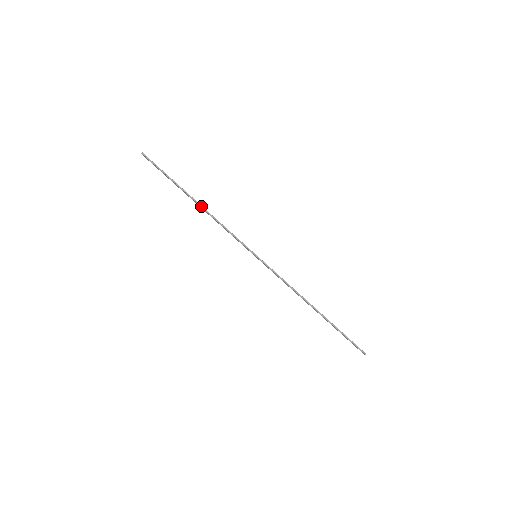
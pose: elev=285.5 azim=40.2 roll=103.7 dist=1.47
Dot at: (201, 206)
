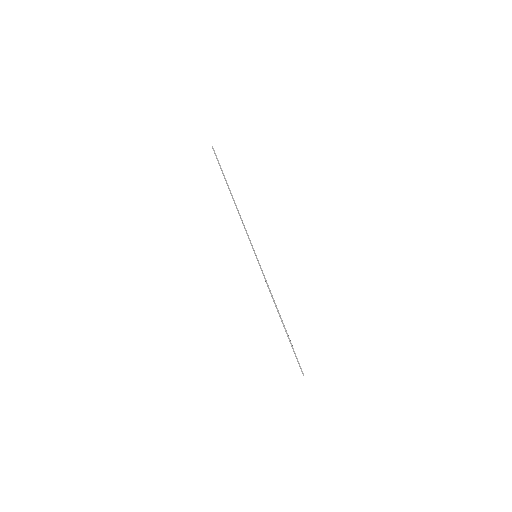
Dot at: (234, 201)
